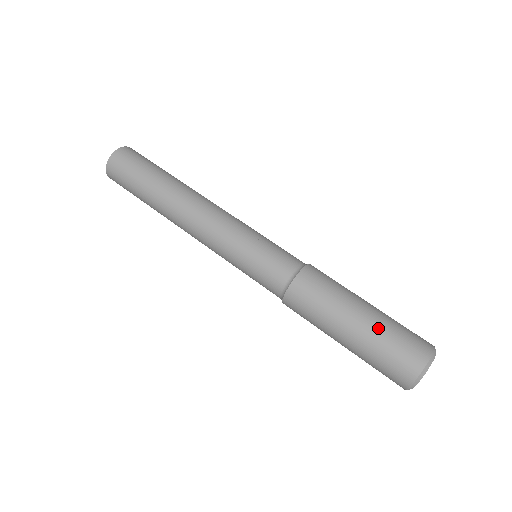
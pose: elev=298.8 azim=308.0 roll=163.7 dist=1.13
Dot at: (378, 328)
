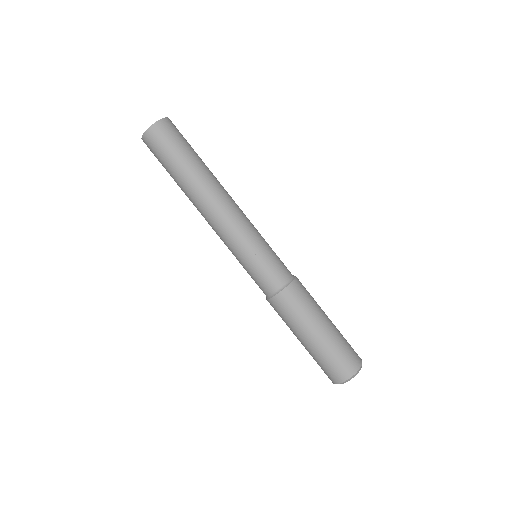
Dot at: (320, 350)
